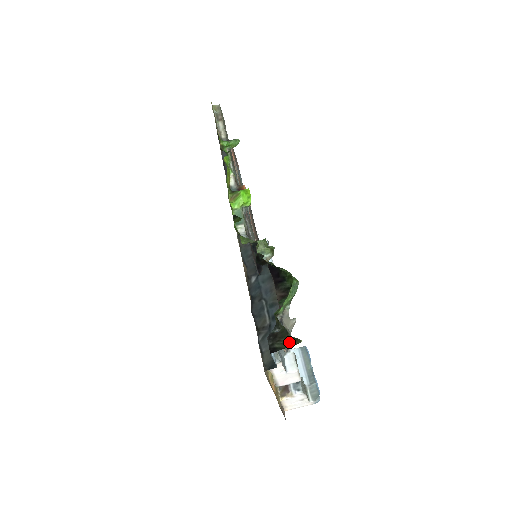
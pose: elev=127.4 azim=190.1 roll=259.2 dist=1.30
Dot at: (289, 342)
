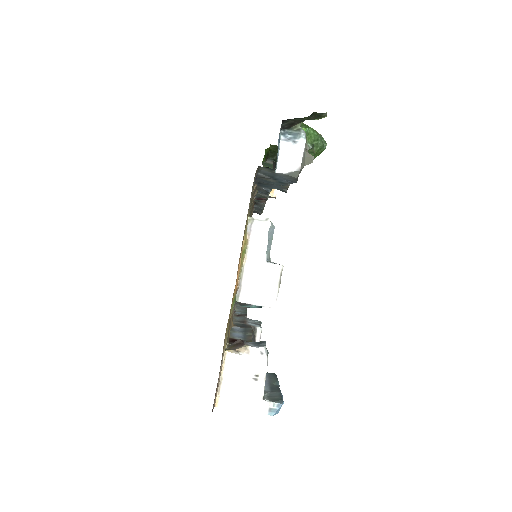
Dot at: occluded
